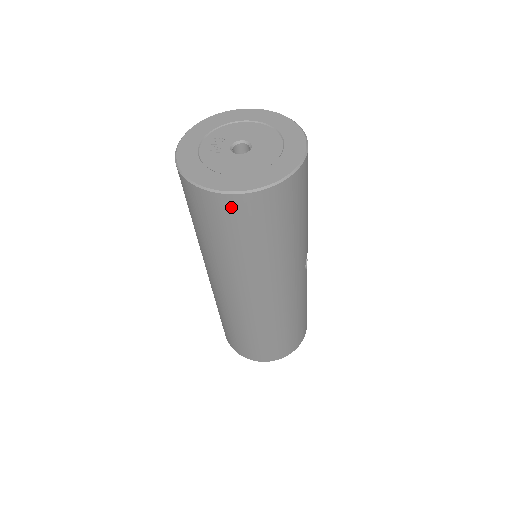
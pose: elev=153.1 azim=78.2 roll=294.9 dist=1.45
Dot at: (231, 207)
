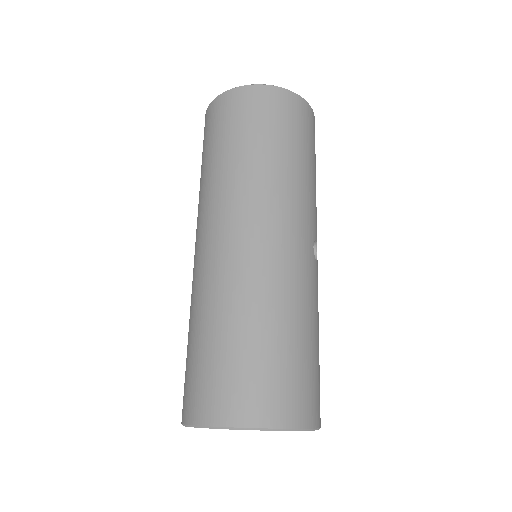
Dot at: (244, 98)
